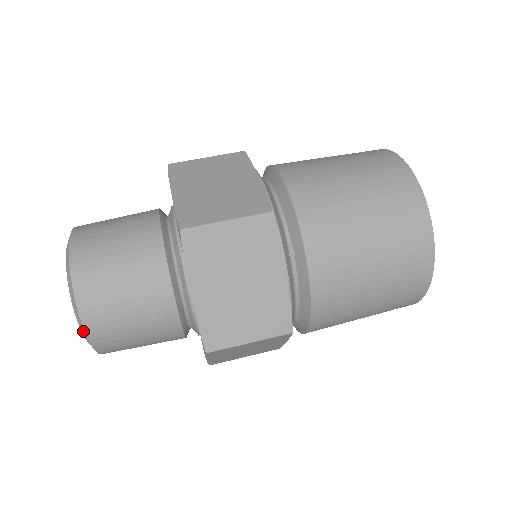
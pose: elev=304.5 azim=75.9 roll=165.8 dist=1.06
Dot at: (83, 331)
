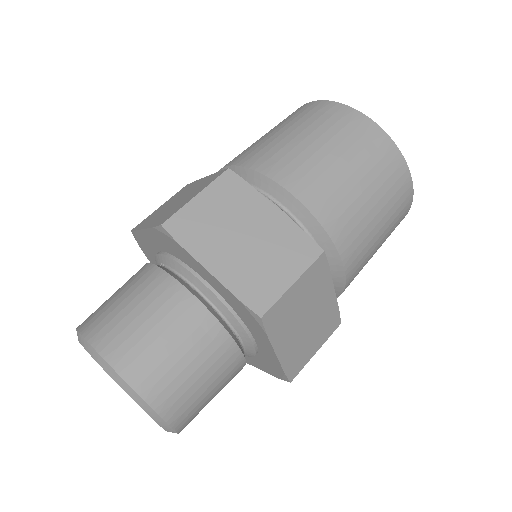
Dot at: (173, 432)
